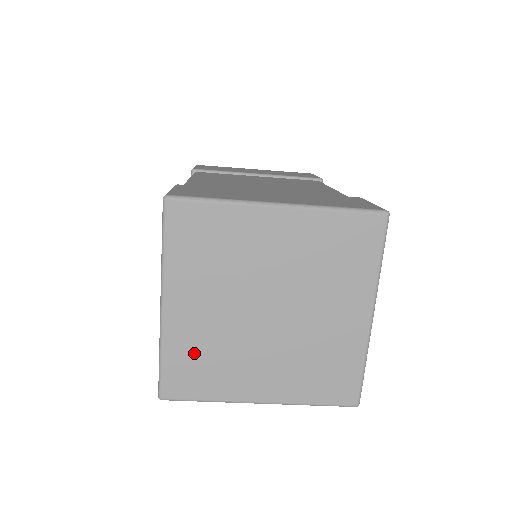
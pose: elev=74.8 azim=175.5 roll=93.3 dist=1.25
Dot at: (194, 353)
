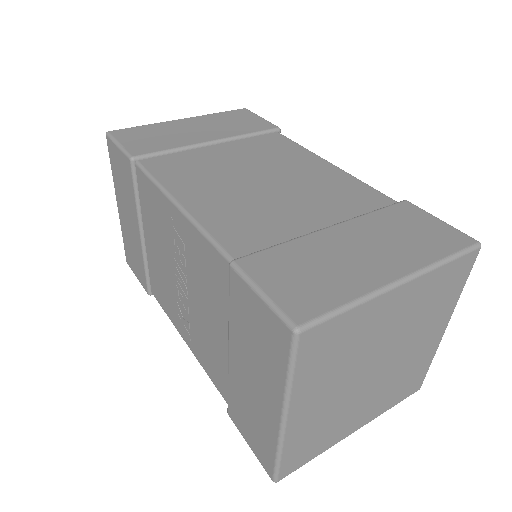
Dot at: (309, 435)
